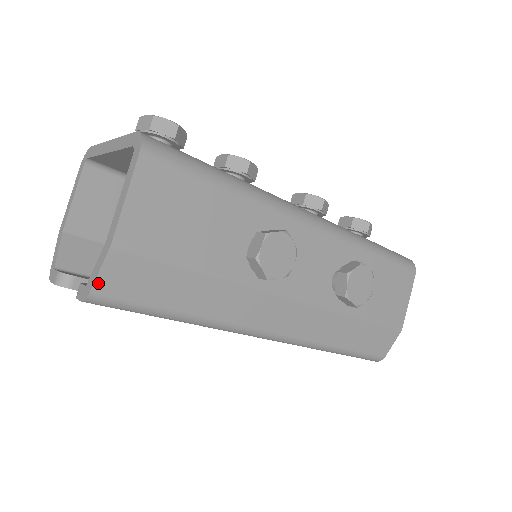
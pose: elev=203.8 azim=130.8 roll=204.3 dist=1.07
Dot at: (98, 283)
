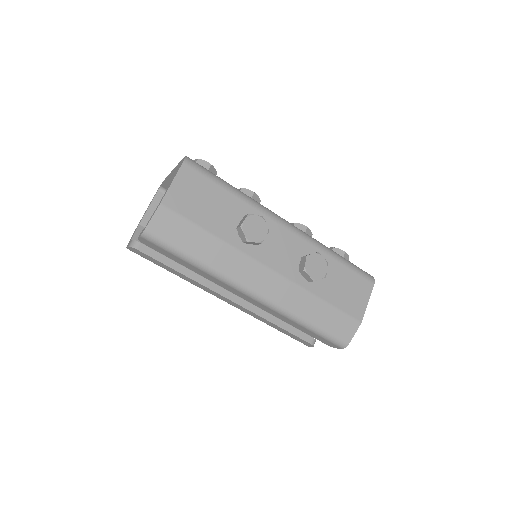
Dot at: (150, 224)
